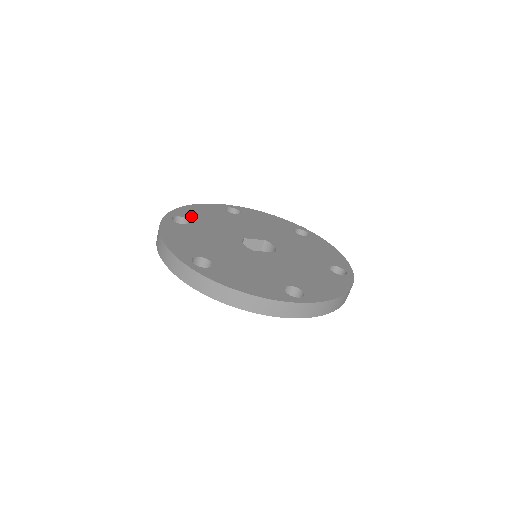
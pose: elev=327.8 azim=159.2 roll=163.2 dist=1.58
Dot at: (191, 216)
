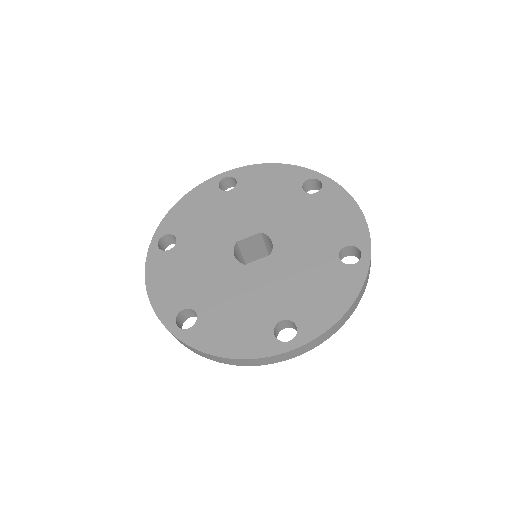
Dot at: (178, 227)
